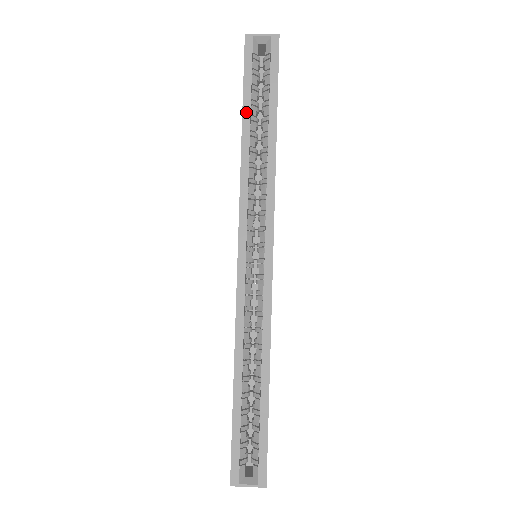
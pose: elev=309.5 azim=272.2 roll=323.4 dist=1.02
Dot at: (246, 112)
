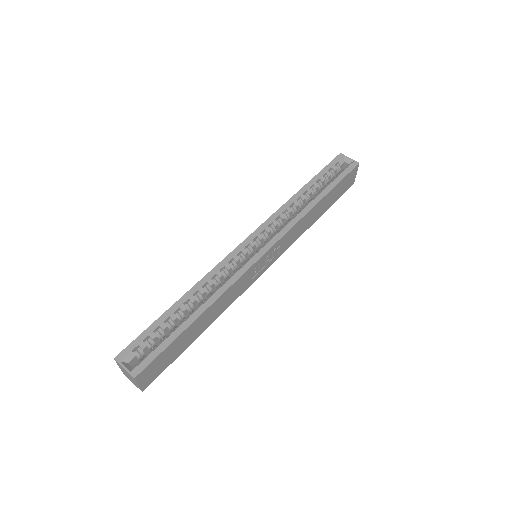
Dot at: (312, 182)
